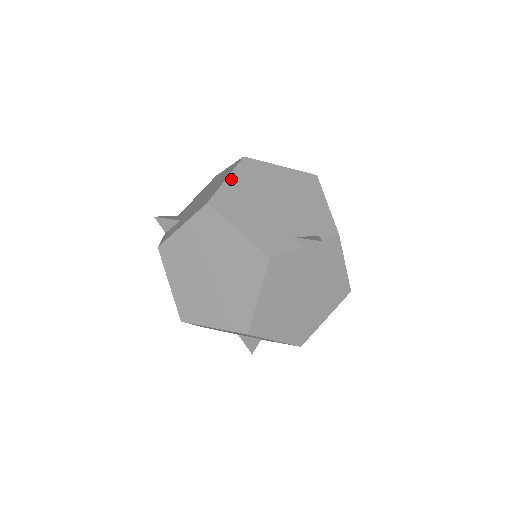
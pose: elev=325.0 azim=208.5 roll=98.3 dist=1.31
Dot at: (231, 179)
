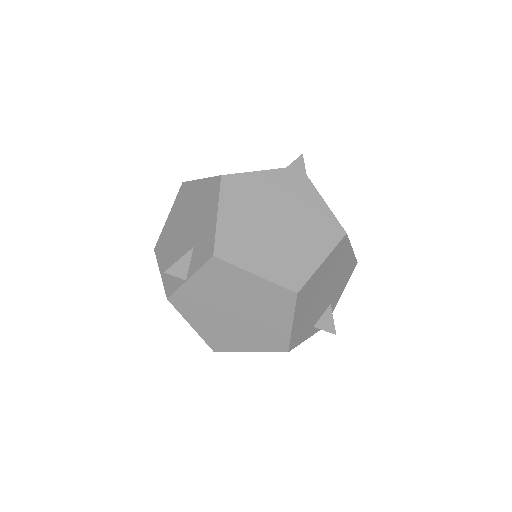
Dot at: occluded
